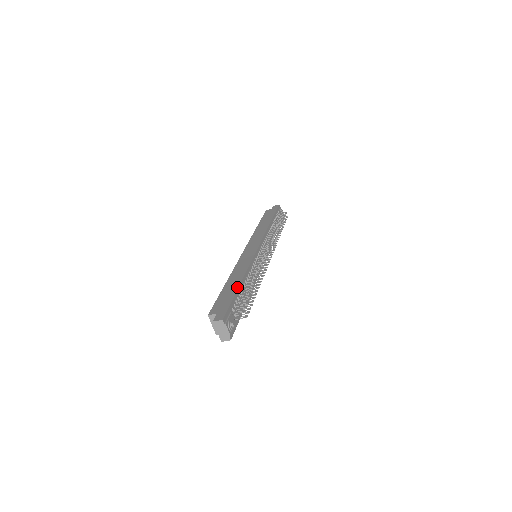
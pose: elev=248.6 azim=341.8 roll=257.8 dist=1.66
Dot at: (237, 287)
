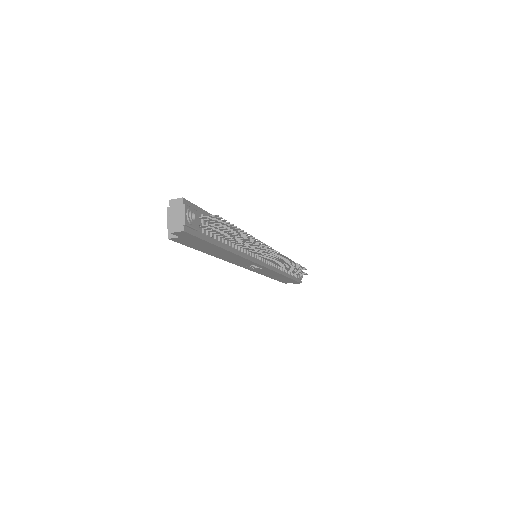
Dot at: occluded
